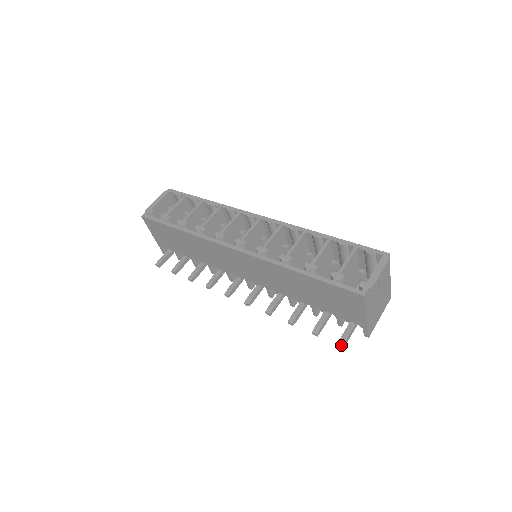
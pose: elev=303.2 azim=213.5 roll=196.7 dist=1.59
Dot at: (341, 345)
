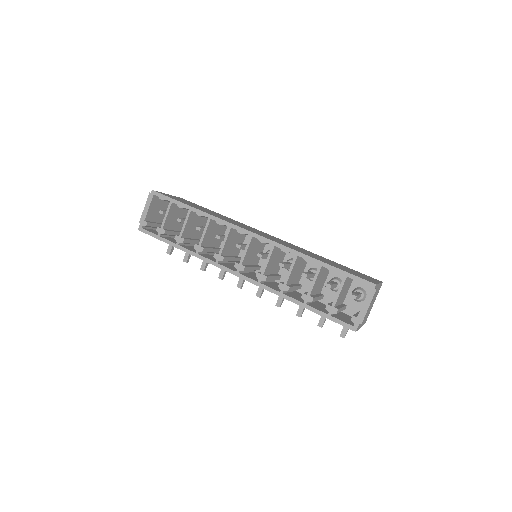
Dot at: occluded
